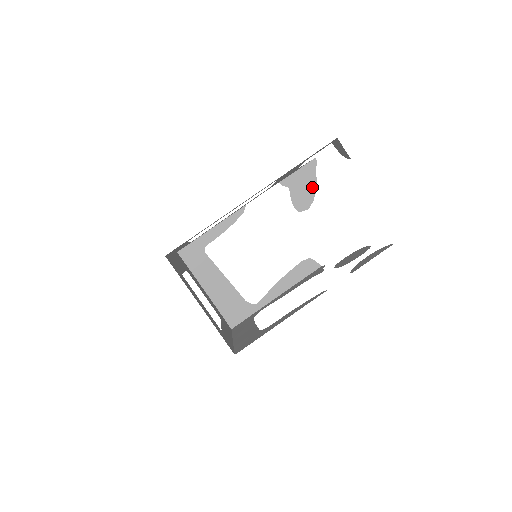
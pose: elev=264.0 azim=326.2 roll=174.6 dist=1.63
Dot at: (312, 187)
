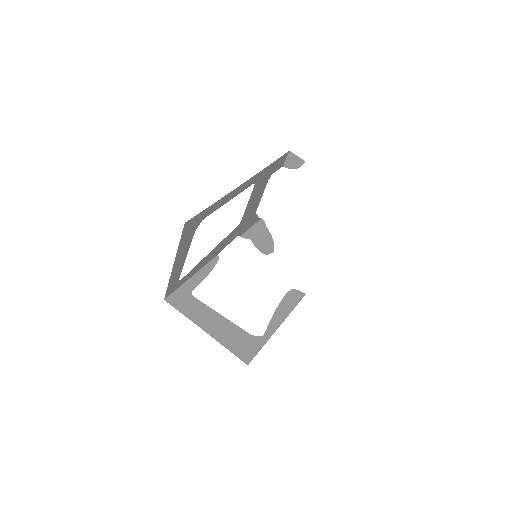
Dot at: (268, 237)
